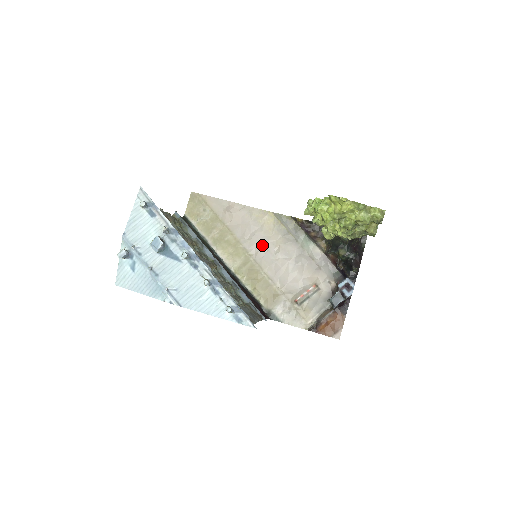
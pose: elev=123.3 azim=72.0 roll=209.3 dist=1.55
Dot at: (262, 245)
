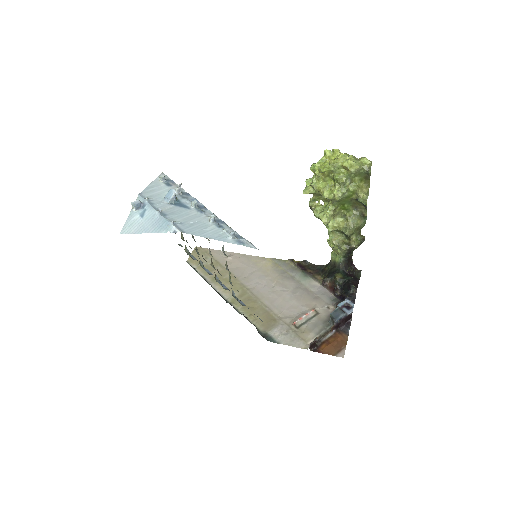
Dot at: (260, 281)
